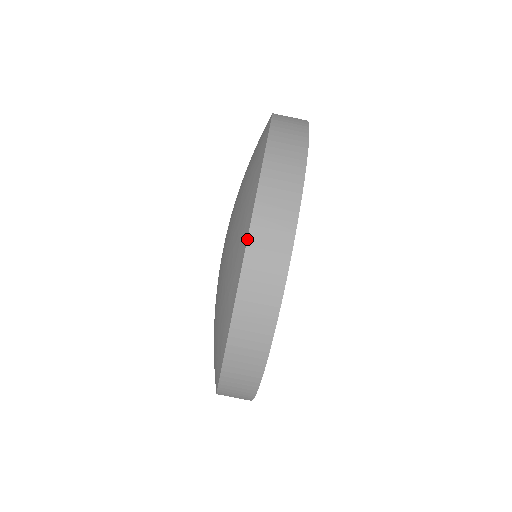
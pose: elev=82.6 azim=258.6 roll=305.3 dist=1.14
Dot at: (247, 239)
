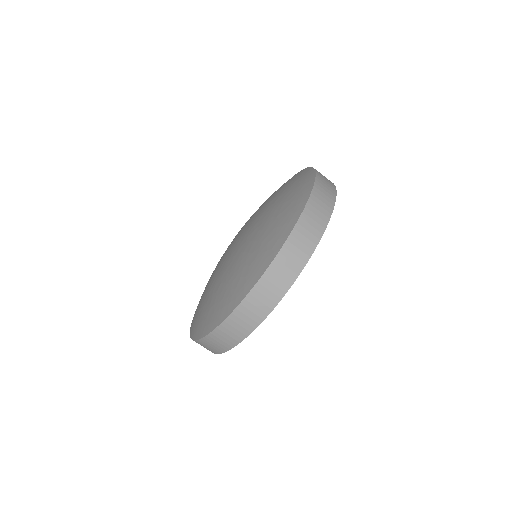
Dot at: (251, 290)
